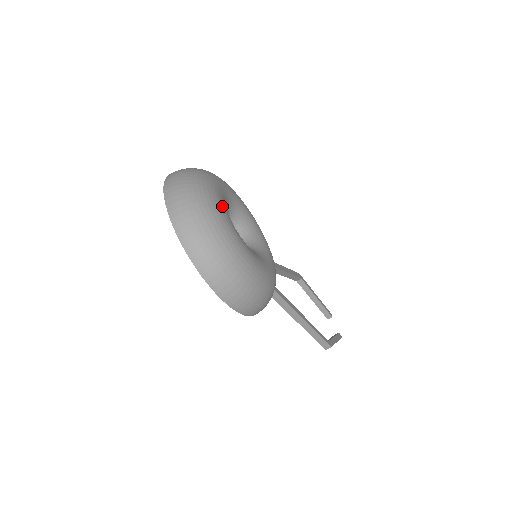
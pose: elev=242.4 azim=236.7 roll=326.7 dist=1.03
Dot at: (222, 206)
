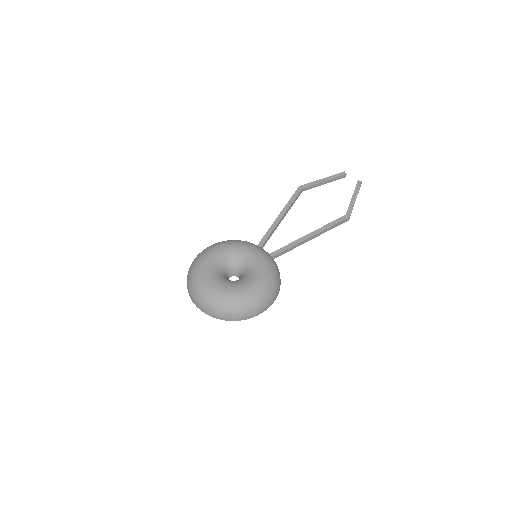
Dot at: (215, 286)
